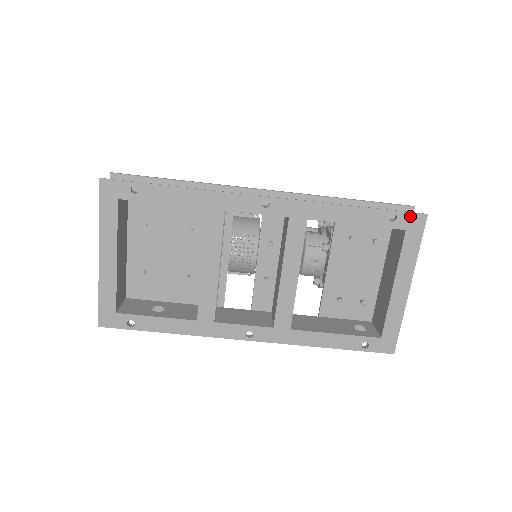
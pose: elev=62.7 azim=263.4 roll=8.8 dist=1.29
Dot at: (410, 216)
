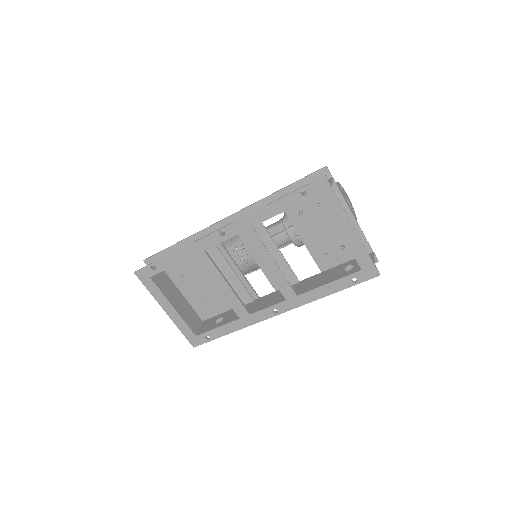
Dot at: (314, 185)
